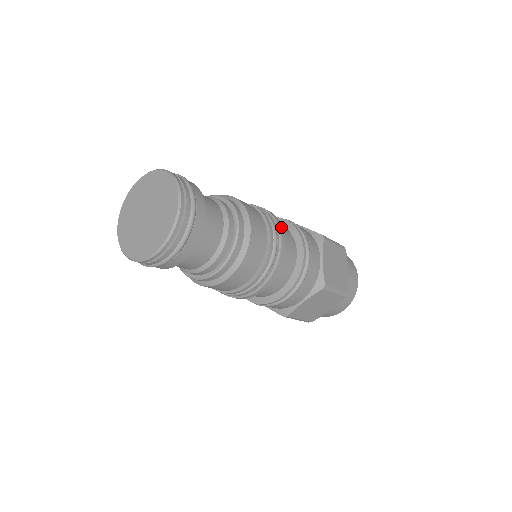
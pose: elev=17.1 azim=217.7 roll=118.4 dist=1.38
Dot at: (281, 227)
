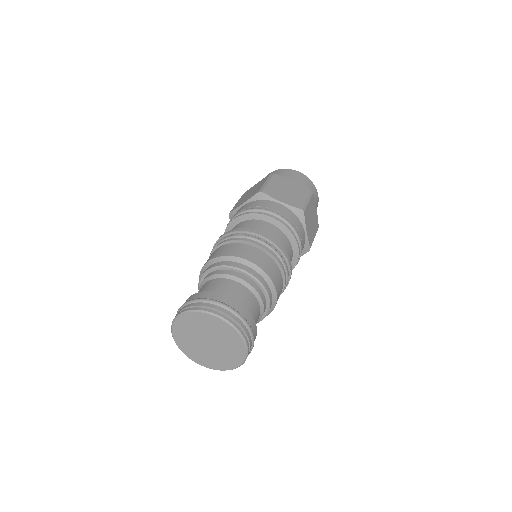
Dot at: occluded
